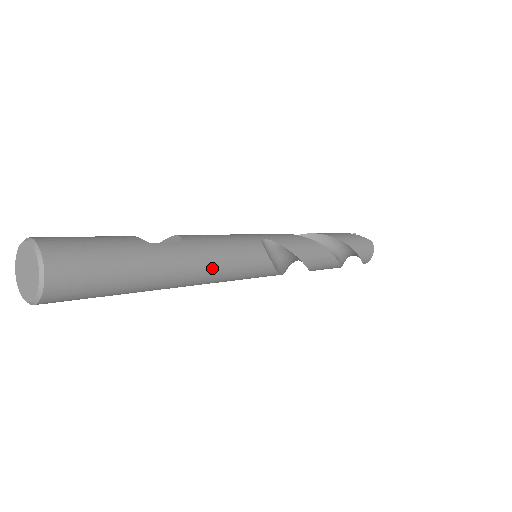
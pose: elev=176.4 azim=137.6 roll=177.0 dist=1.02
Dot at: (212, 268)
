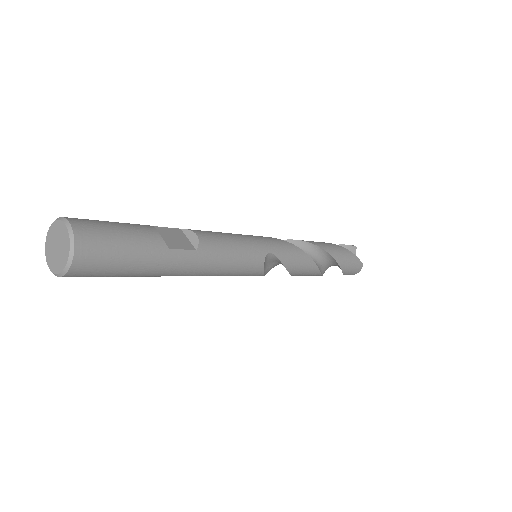
Dot at: (210, 273)
